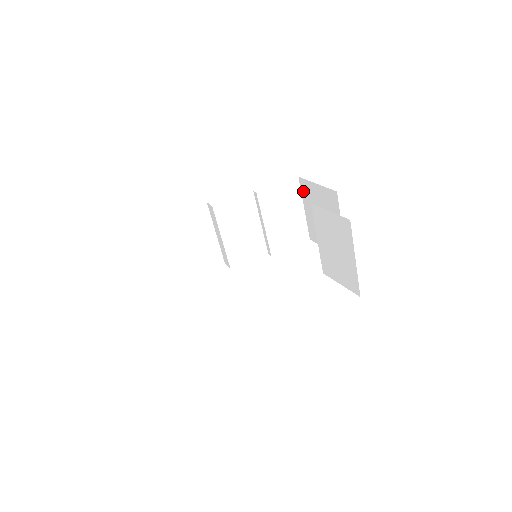
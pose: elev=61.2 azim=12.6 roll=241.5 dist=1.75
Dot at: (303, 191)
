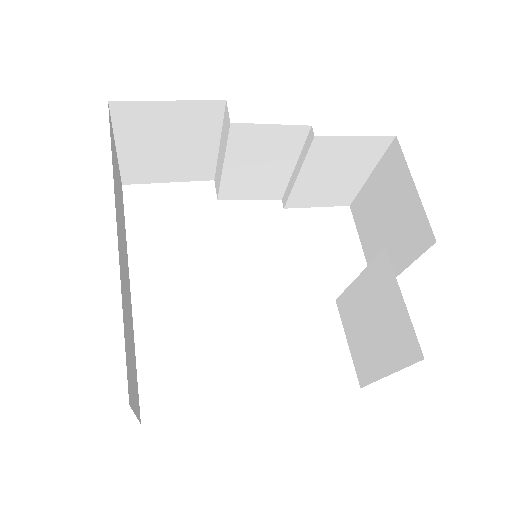
Dot at: (387, 159)
